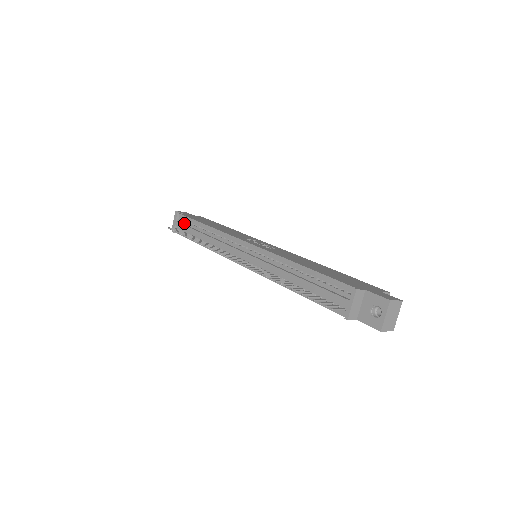
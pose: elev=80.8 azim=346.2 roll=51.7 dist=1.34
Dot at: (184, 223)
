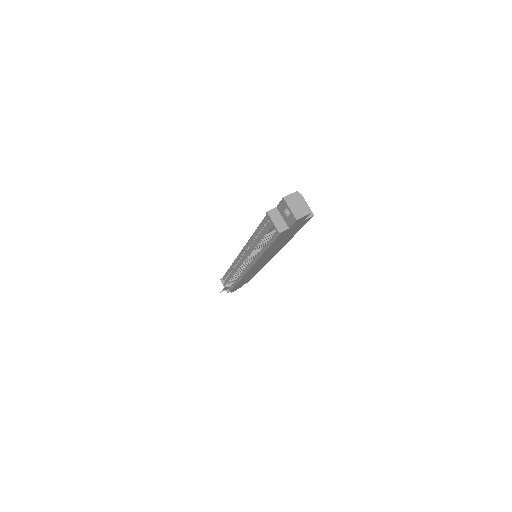
Dot at: occluded
